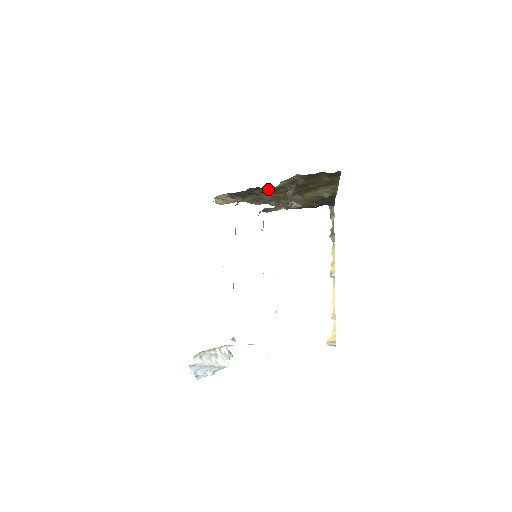
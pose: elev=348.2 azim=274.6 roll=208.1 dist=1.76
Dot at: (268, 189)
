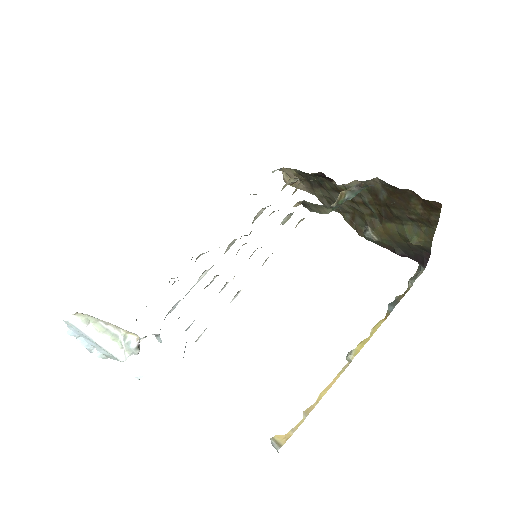
Dot at: occluded
